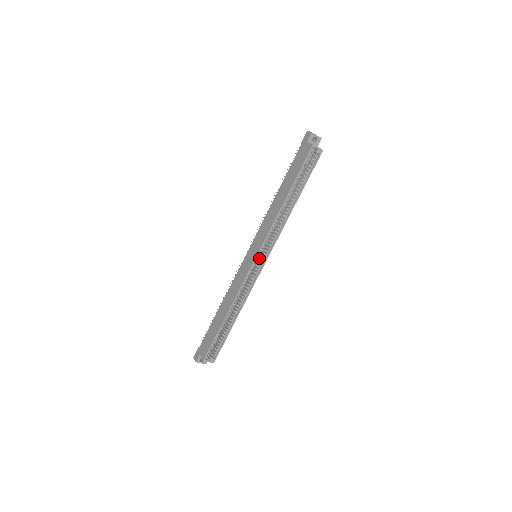
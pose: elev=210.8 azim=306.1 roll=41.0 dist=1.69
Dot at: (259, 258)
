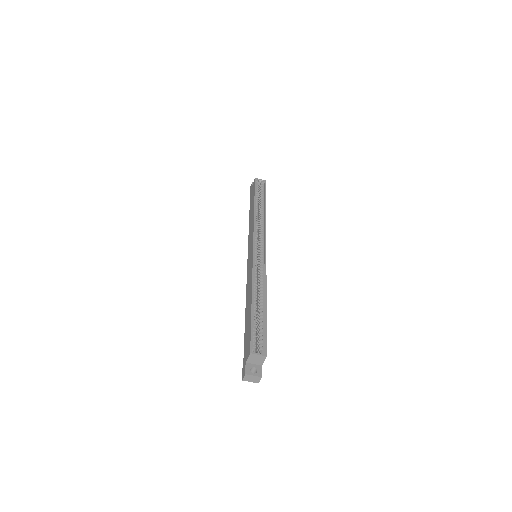
Dot at: (259, 252)
